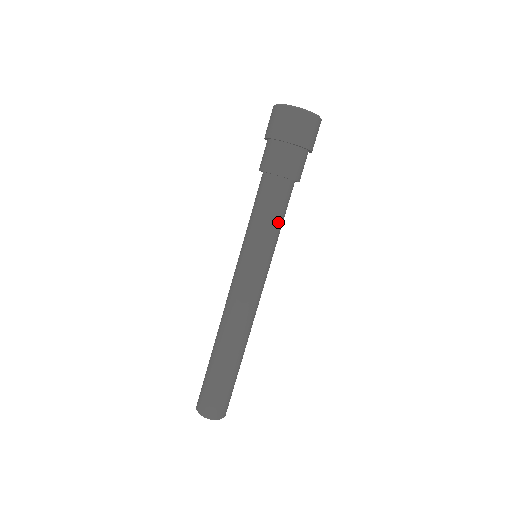
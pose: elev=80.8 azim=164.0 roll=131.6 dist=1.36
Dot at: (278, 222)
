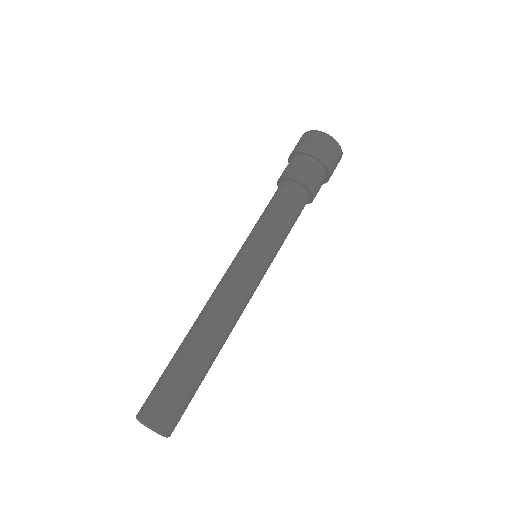
Dot at: (278, 217)
